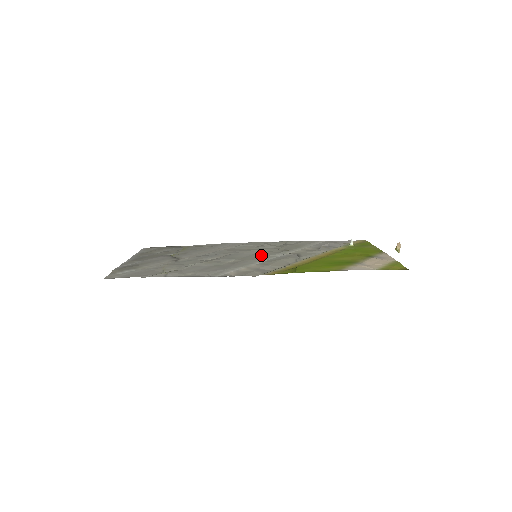
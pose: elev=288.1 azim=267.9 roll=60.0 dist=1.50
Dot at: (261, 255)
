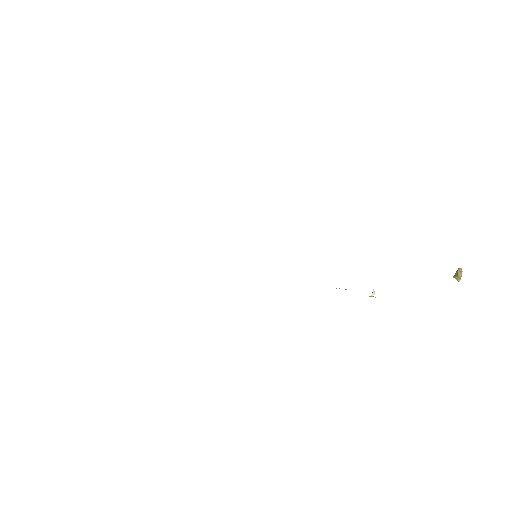
Dot at: occluded
